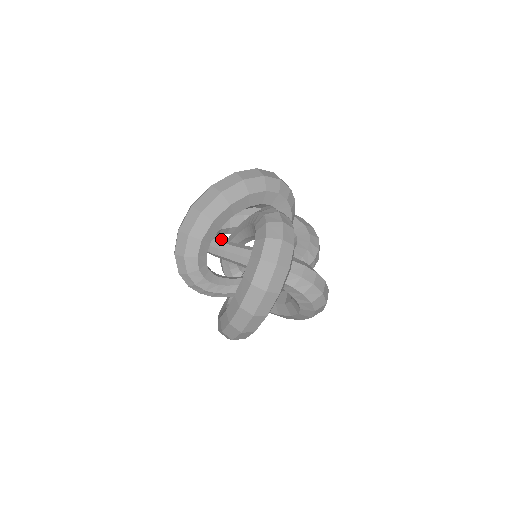
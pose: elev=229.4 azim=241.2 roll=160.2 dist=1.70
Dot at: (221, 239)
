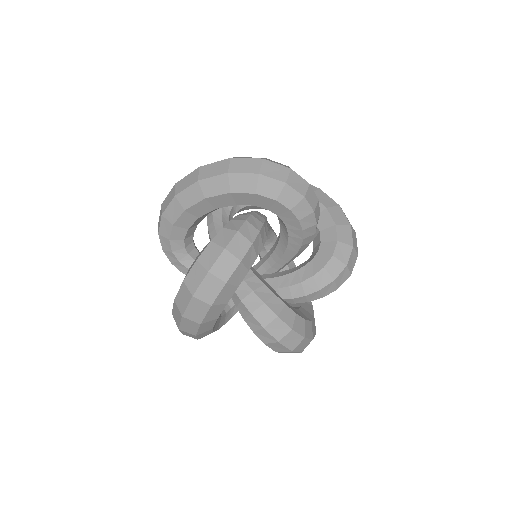
Dot at: occluded
